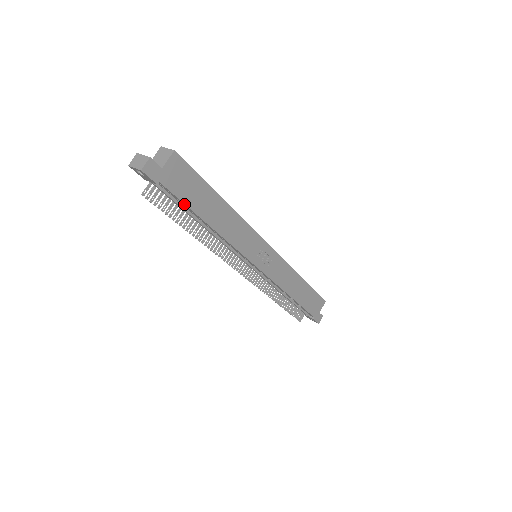
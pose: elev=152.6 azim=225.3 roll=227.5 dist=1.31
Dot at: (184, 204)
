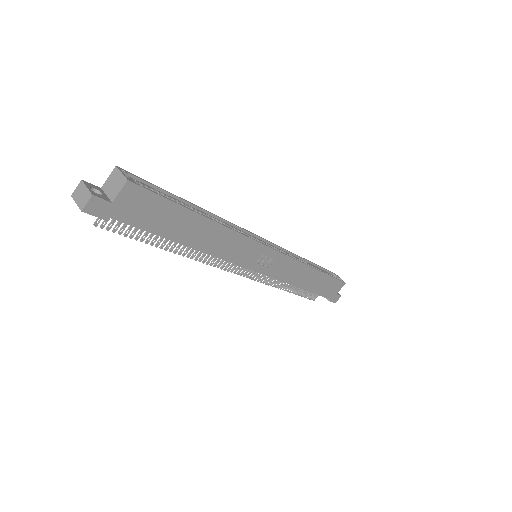
Dot at: (149, 232)
